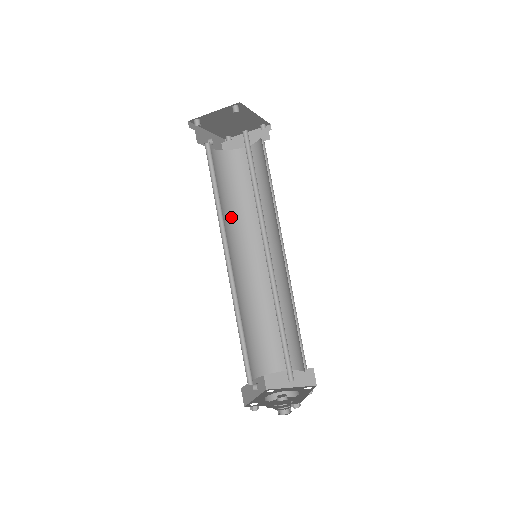
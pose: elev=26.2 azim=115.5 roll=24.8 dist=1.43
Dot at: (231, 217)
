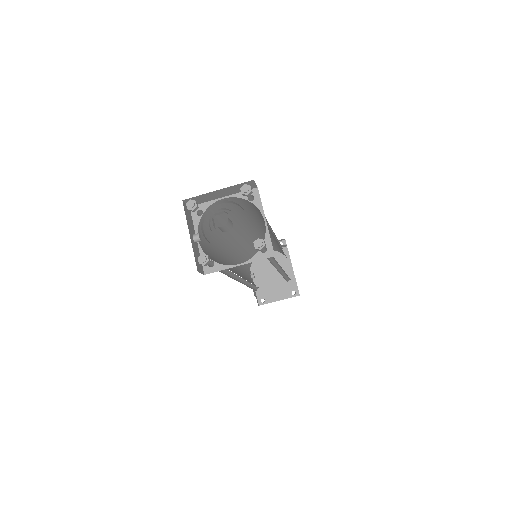
Dot at: (244, 277)
